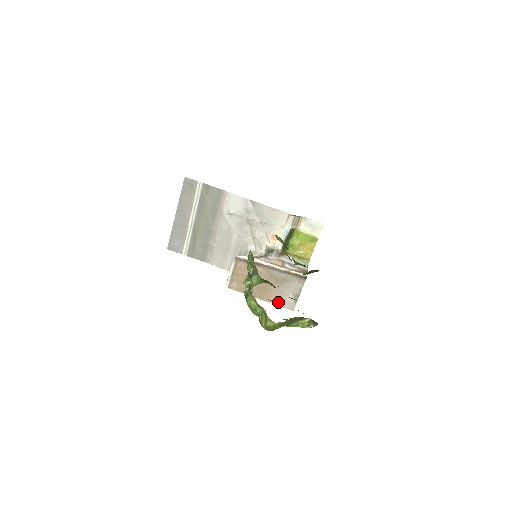
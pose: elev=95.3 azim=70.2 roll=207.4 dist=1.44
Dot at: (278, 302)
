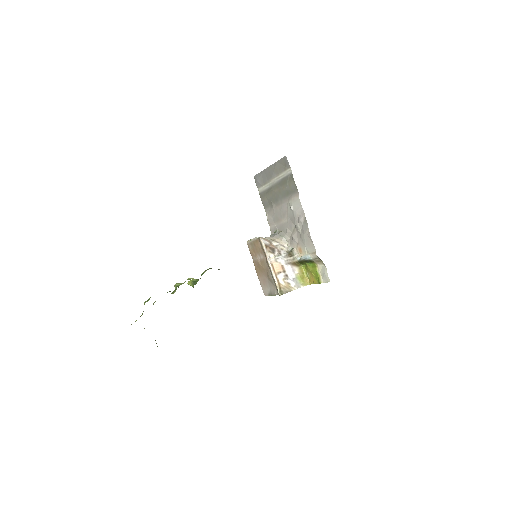
Dot at: (262, 283)
